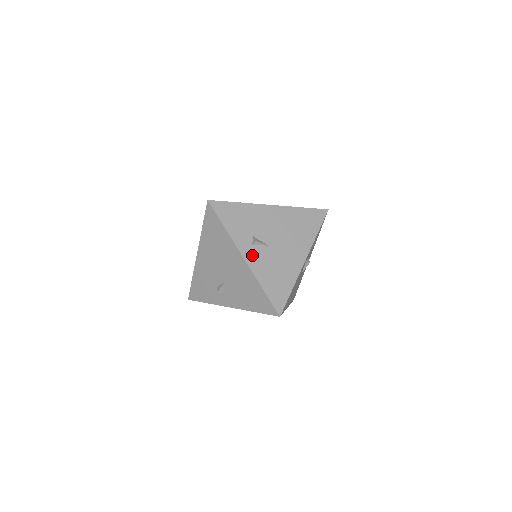
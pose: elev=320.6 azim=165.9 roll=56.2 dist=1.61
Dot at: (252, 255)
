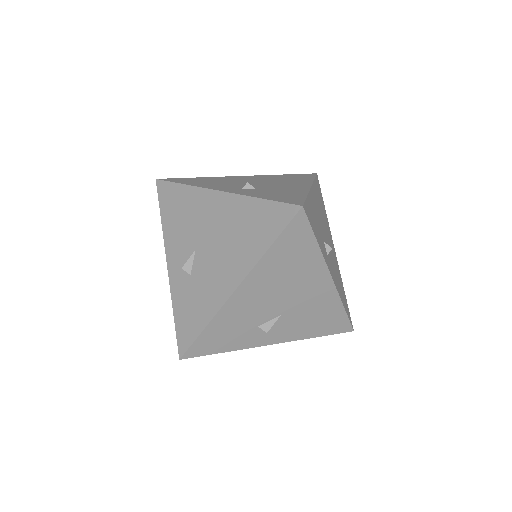
Dot at: (331, 269)
